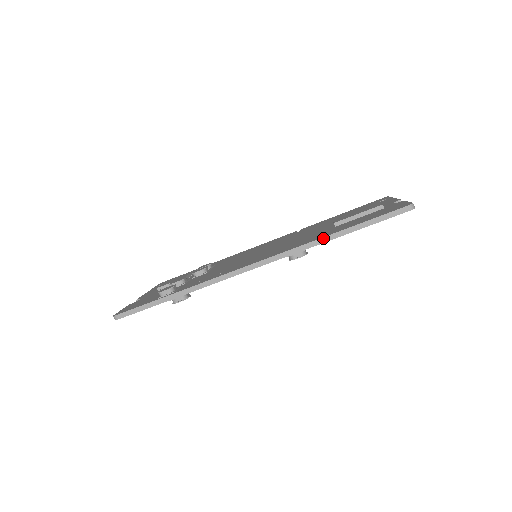
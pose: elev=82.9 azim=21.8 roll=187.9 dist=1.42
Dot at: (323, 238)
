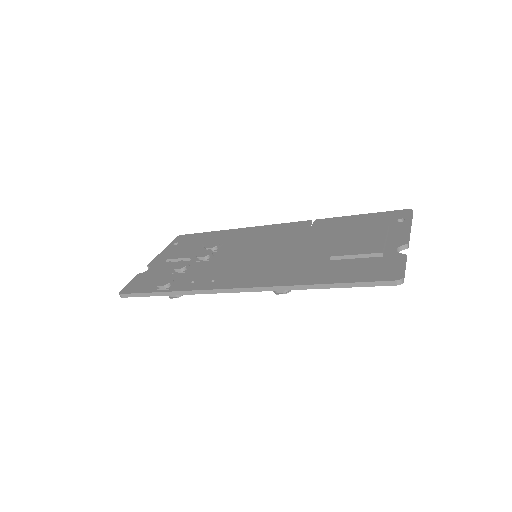
Dot at: (306, 285)
